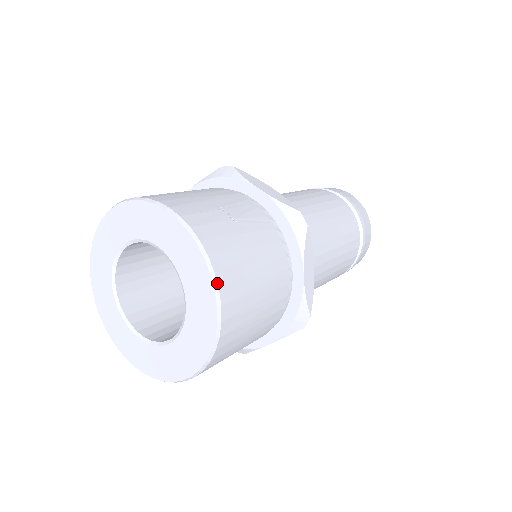
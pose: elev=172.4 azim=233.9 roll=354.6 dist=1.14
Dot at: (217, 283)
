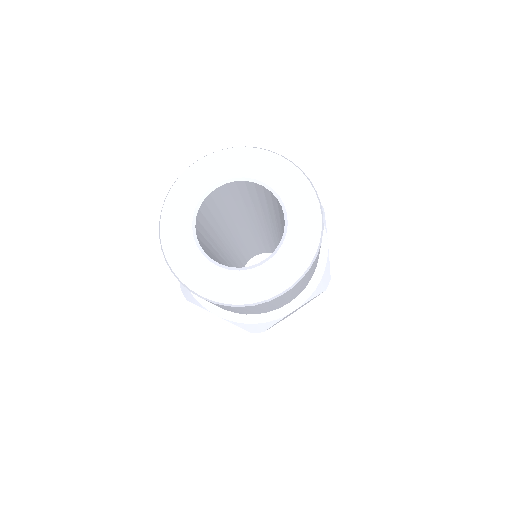
Dot at: (319, 199)
